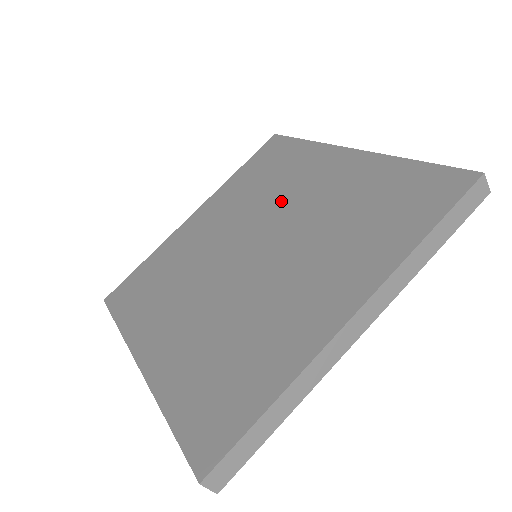
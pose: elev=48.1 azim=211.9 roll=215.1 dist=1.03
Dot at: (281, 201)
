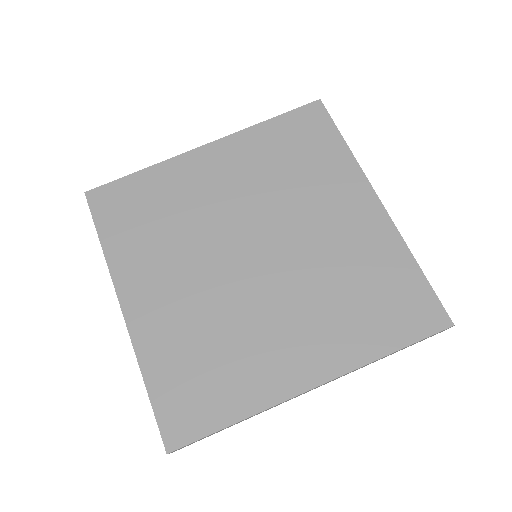
Dot at: (299, 212)
